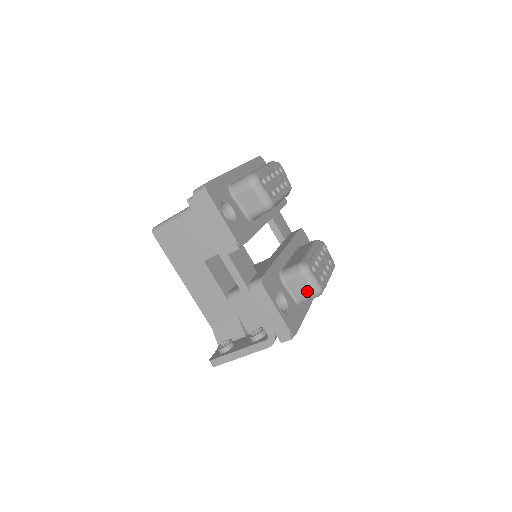
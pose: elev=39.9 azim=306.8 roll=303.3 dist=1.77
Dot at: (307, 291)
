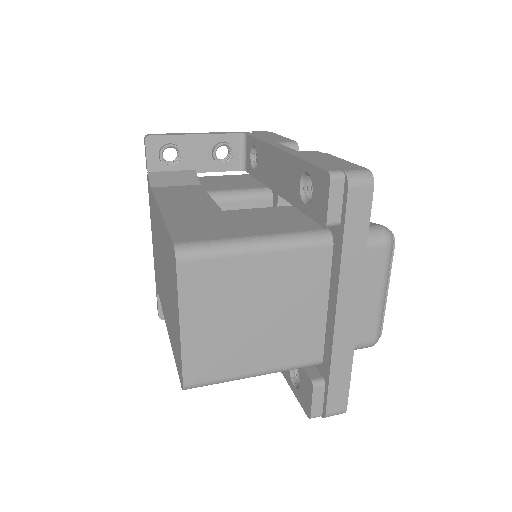
Dot at: occluded
